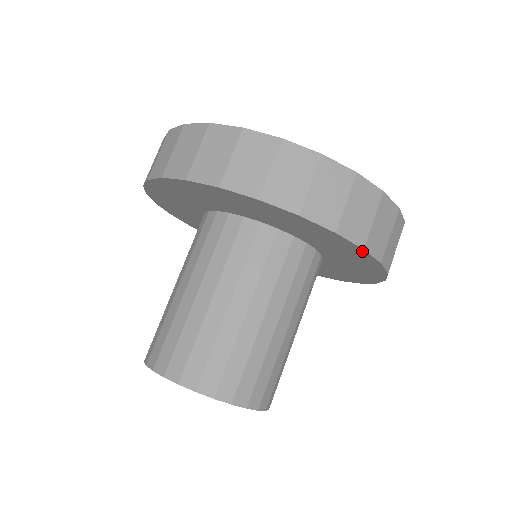
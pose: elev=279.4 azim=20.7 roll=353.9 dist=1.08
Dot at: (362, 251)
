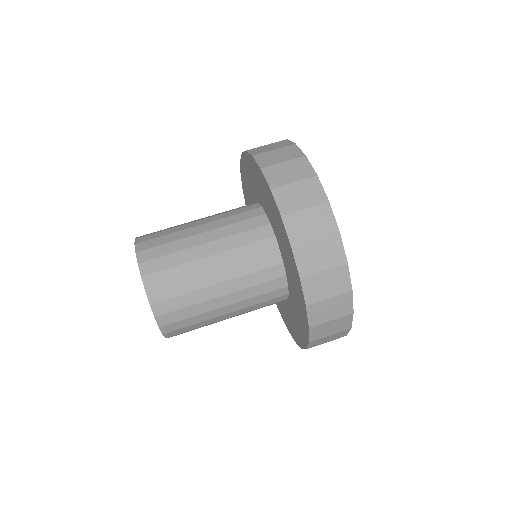
Dot at: (307, 340)
